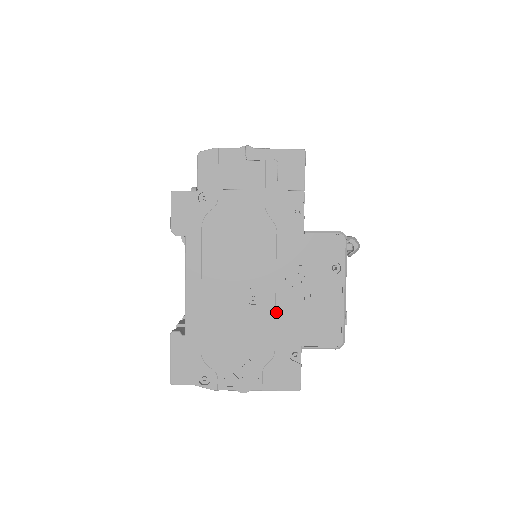
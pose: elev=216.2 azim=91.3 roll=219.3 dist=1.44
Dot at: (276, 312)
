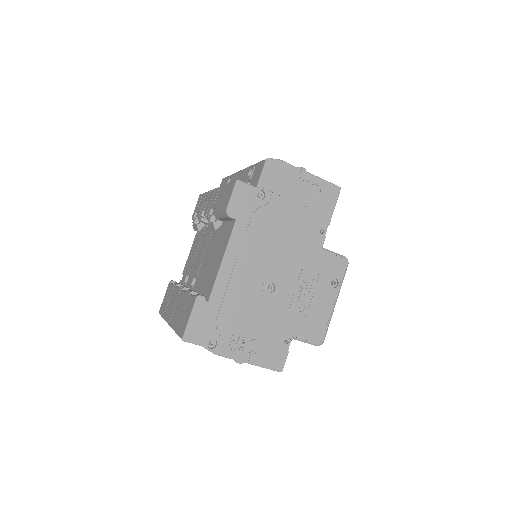
Dot at: (284, 304)
